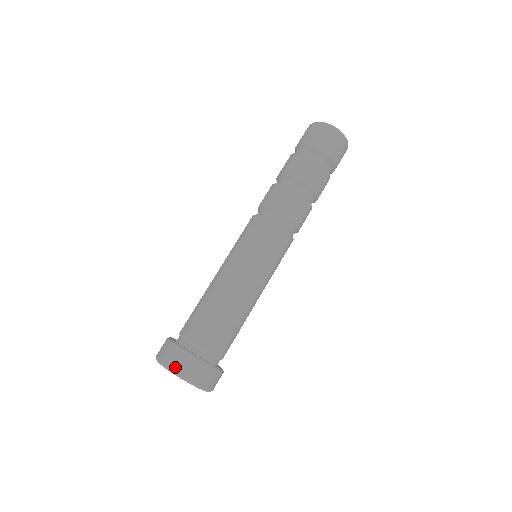
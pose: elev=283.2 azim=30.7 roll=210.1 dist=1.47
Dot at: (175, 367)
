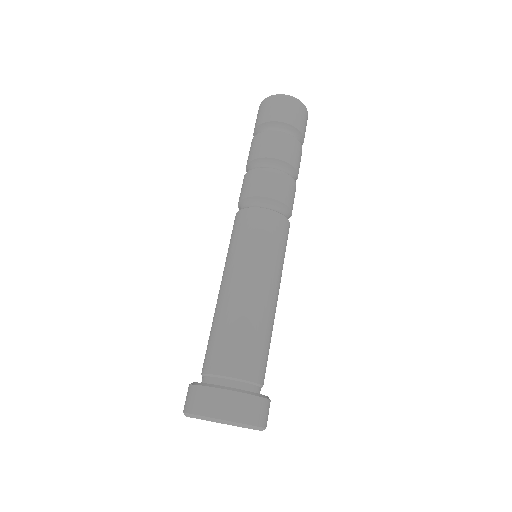
Dot at: (236, 417)
